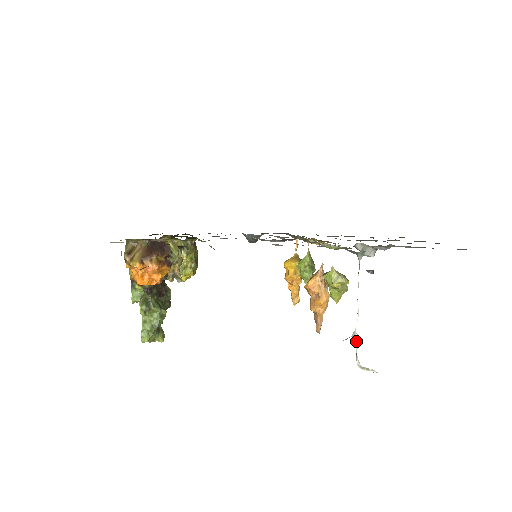
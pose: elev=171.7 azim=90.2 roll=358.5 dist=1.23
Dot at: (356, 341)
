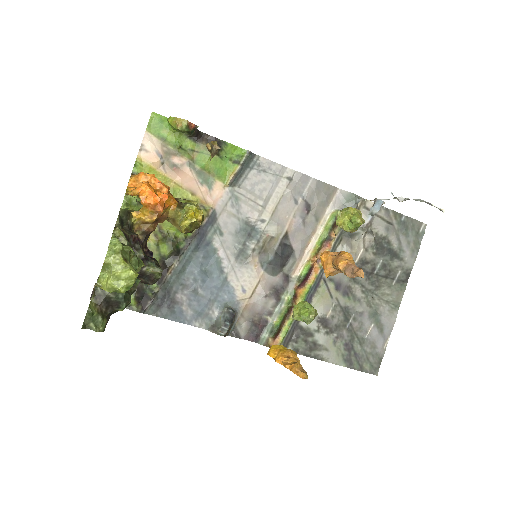
Dot at: (401, 199)
